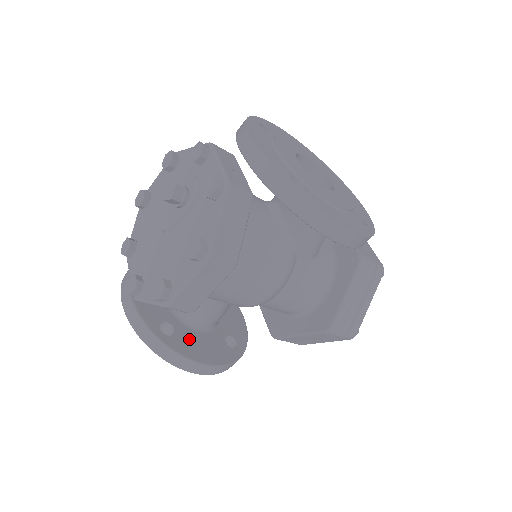
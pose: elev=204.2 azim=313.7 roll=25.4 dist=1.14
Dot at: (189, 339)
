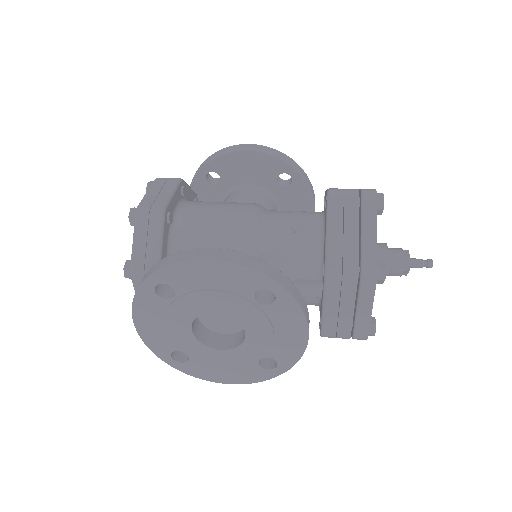
Dot at: occluded
